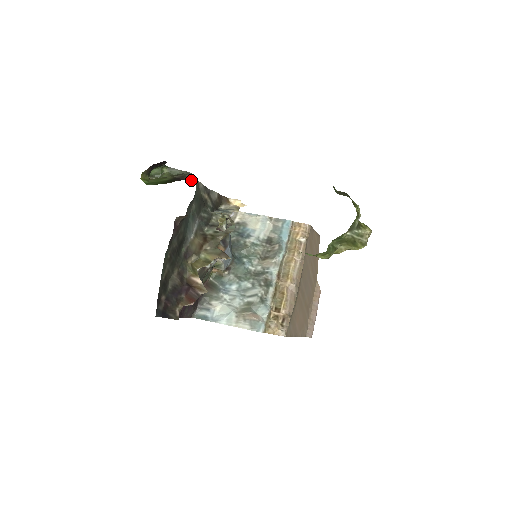
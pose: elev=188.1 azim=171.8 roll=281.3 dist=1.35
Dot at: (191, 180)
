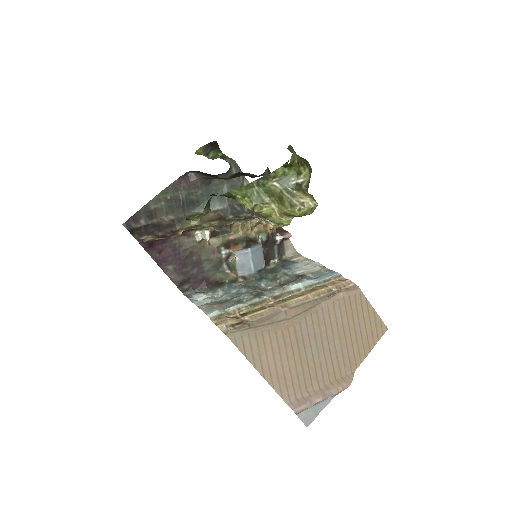
Dot at: (228, 162)
